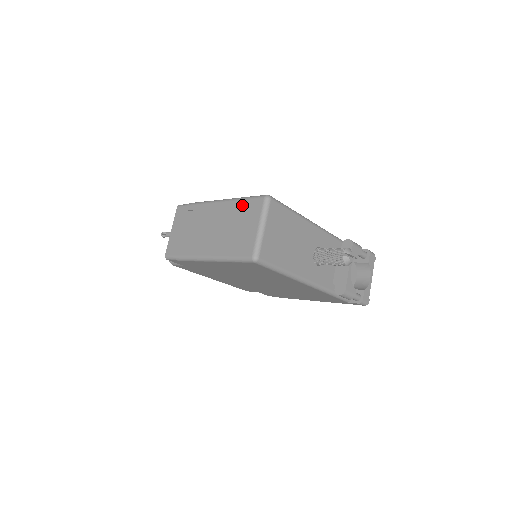
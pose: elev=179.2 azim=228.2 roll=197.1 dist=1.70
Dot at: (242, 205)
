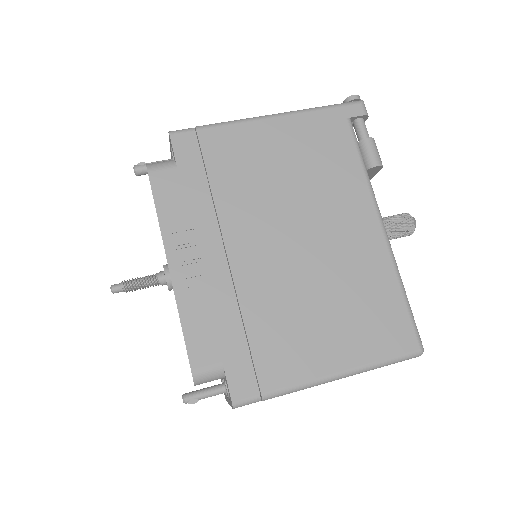
Dot at: occluded
